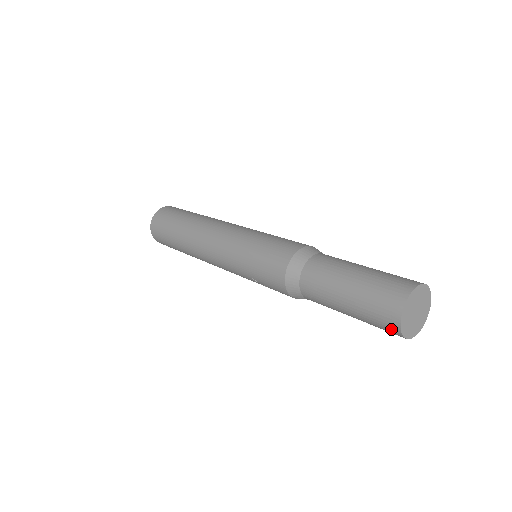
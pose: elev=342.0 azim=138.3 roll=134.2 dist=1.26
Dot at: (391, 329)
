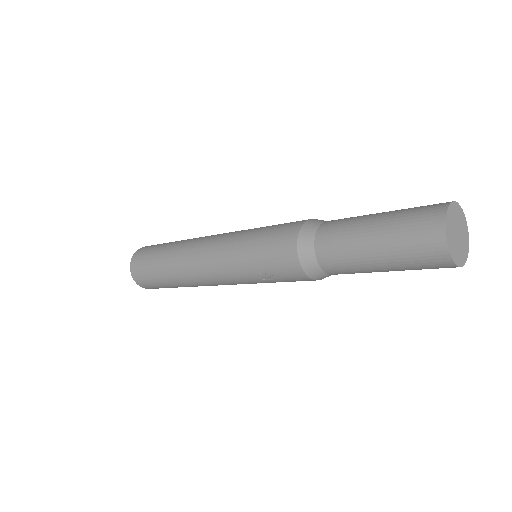
Dot at: (435, 253)
